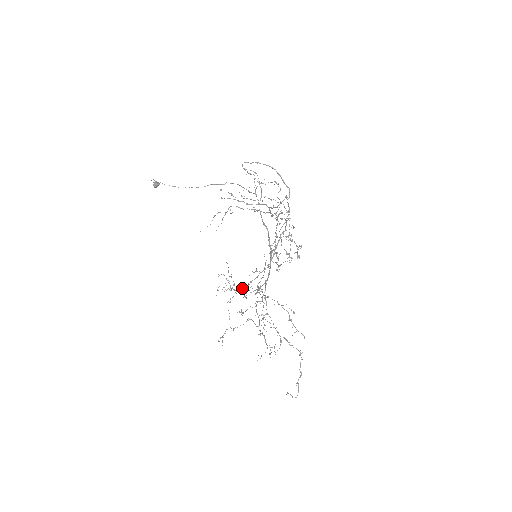
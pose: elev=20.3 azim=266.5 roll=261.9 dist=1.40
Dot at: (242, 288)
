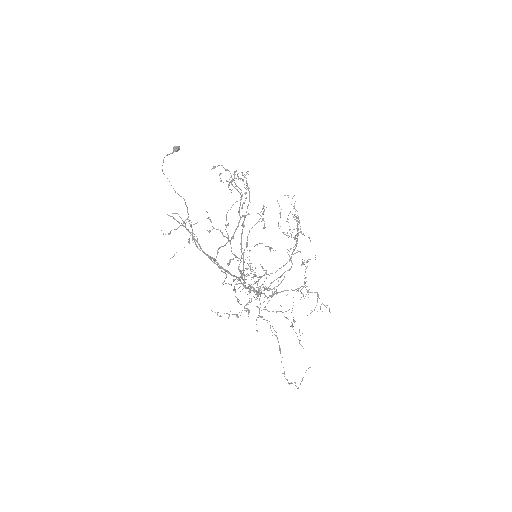
Dot at: occluded
